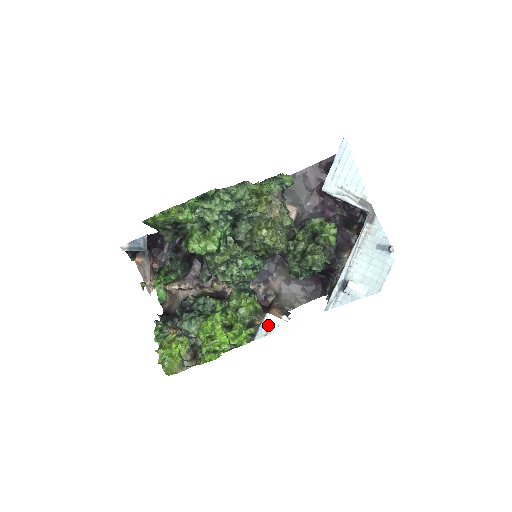
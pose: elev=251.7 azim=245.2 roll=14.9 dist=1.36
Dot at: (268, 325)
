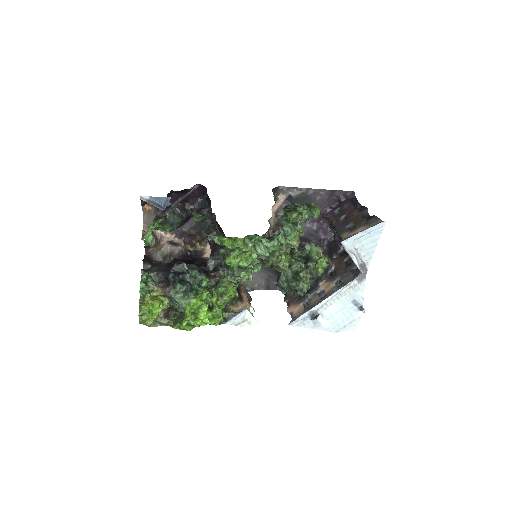
Dot at: (242, 319)
